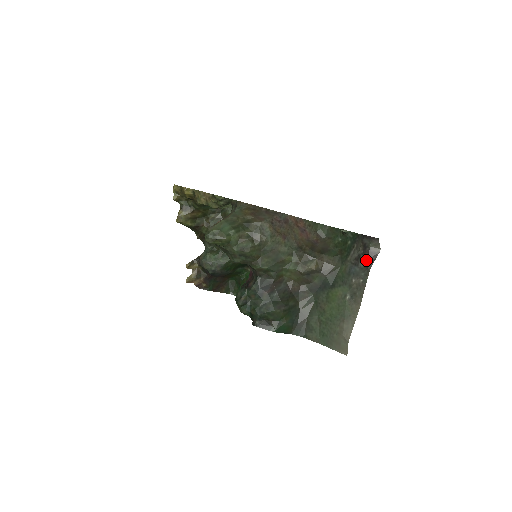
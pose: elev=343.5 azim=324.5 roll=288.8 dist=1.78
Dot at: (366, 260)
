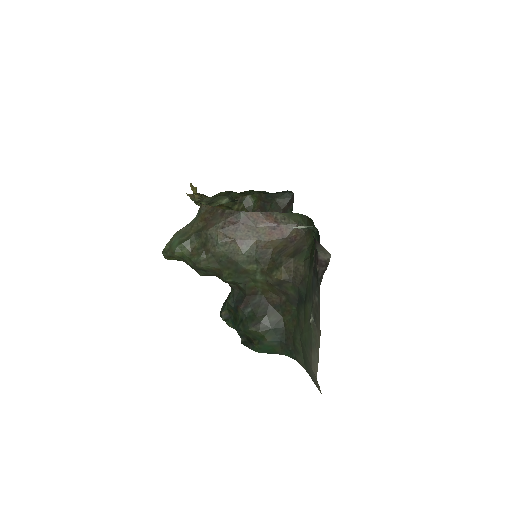
Dot at: (316, 271)
